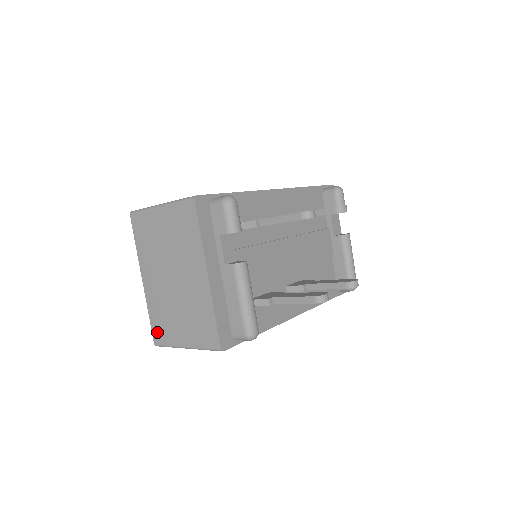
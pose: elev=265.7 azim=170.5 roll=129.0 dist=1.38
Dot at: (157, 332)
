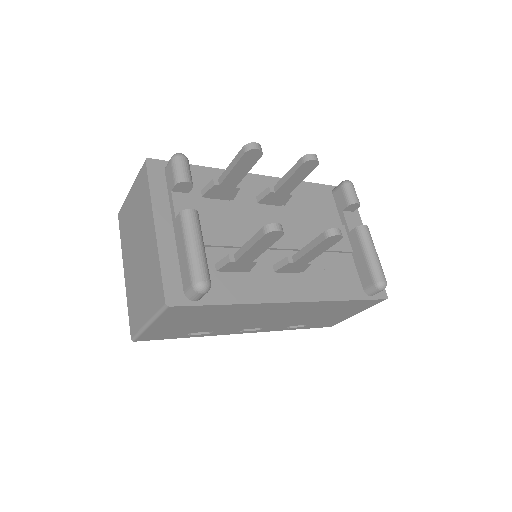
Dot at: (132, 322)
